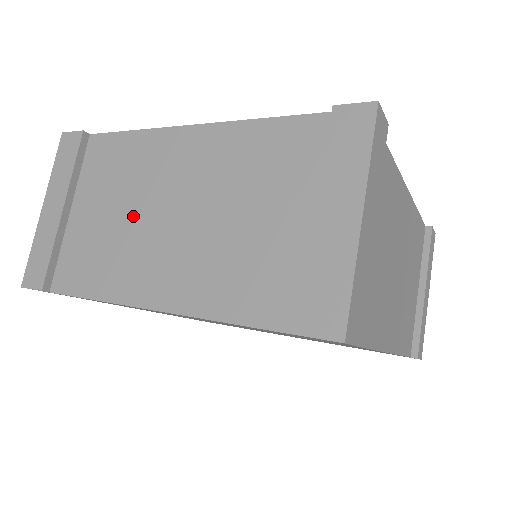
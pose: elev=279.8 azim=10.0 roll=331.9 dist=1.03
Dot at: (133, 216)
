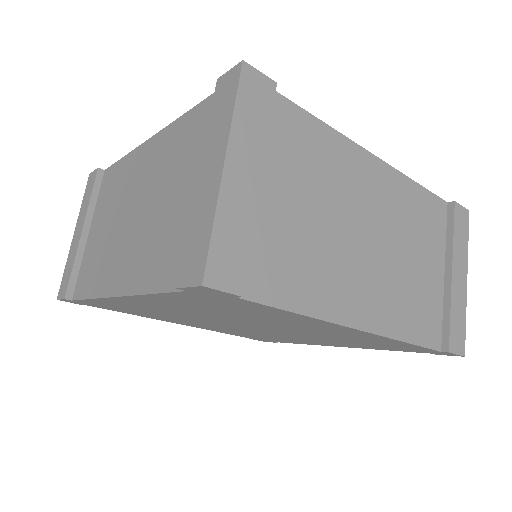
Dot at: (115, 224)
